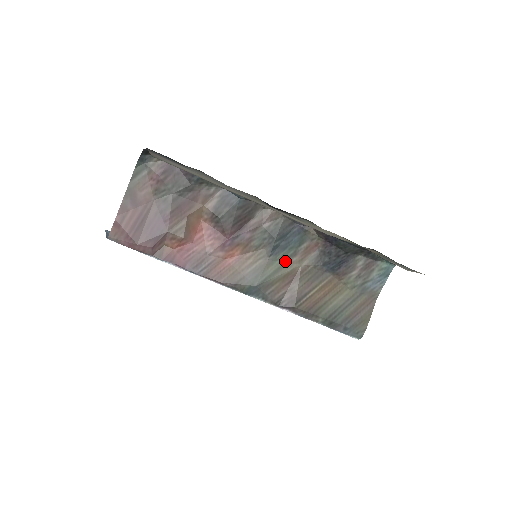
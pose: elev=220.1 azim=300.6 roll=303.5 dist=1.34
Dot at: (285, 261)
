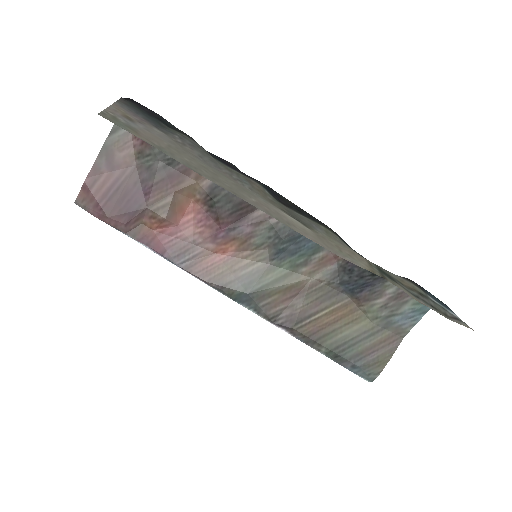
Dot at: (291, 270)
